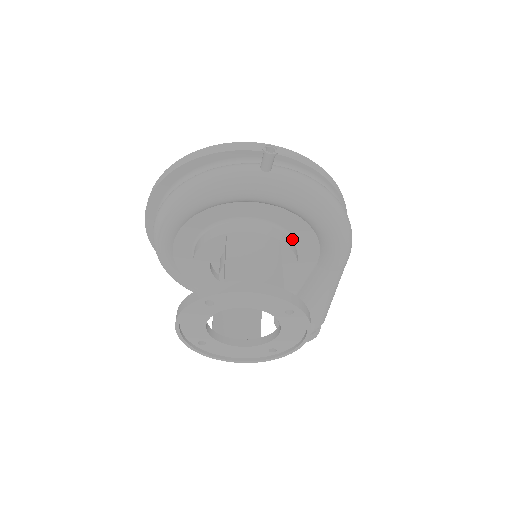
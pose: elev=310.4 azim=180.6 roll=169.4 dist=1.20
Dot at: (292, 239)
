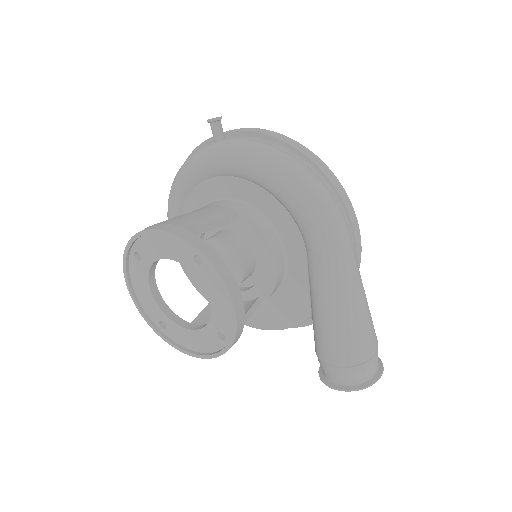
Dot at: (264, 218)
